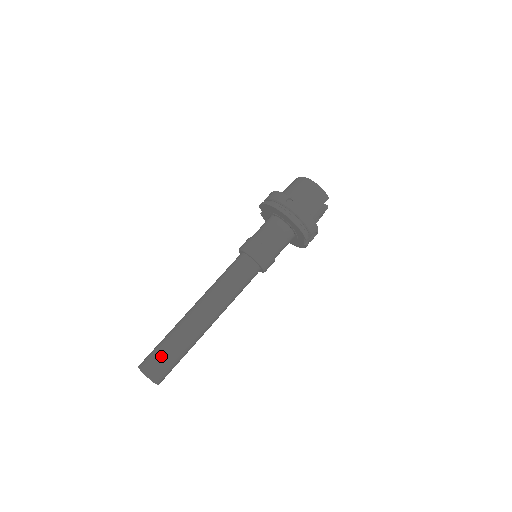
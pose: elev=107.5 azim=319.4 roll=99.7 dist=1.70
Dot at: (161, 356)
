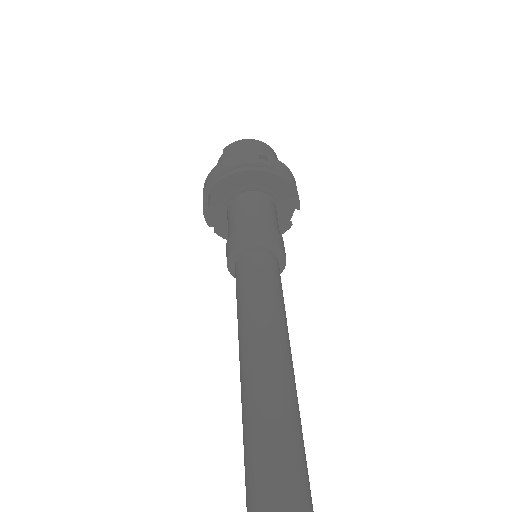
Dot at: (293, 489)
